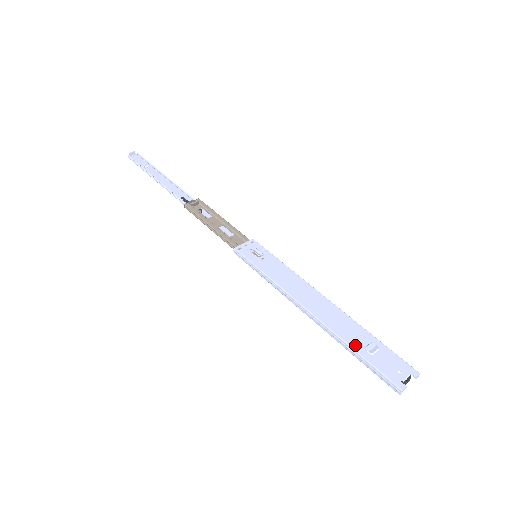
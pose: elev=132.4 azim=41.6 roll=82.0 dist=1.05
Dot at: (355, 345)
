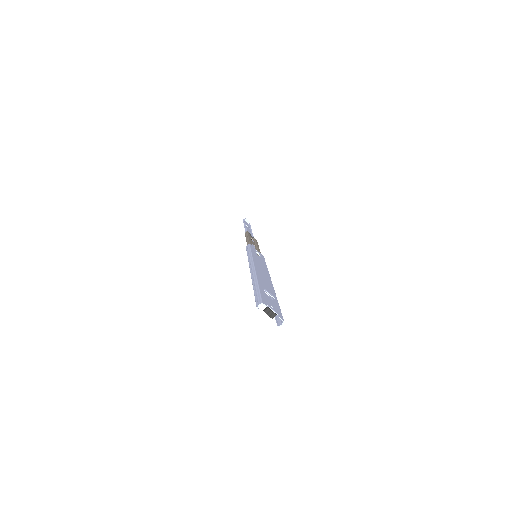
Dot at: (261, 285)
